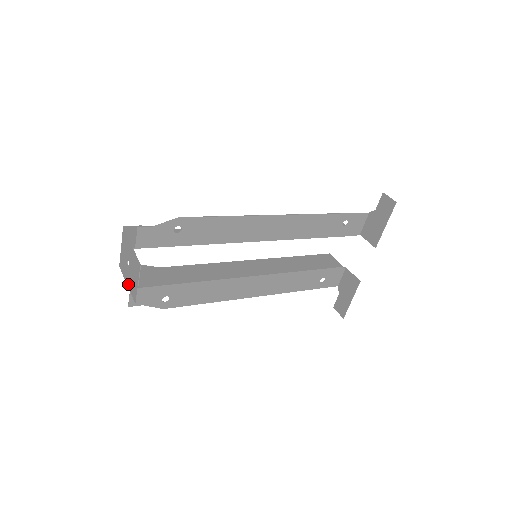
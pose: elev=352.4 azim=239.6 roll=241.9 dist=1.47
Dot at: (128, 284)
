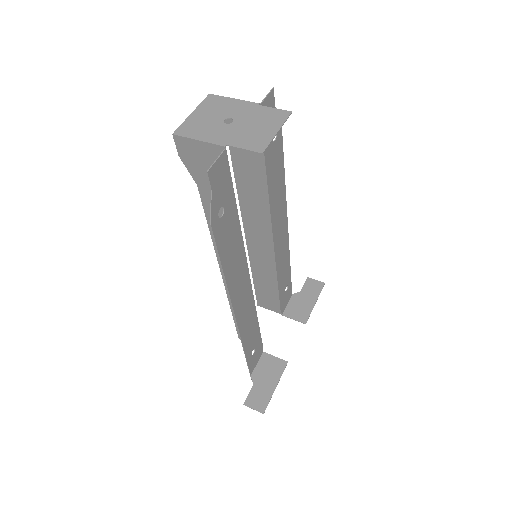
Dot at: (225, 141)
